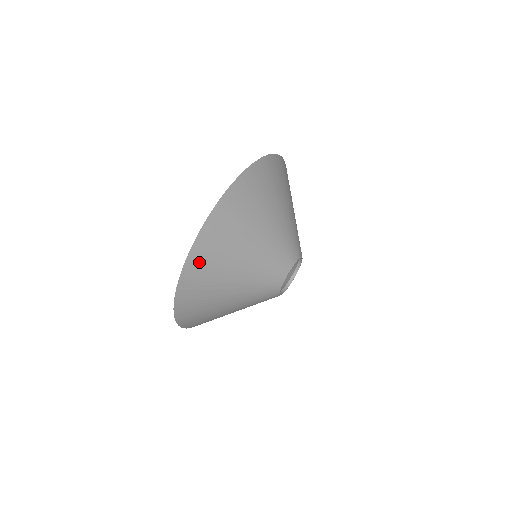
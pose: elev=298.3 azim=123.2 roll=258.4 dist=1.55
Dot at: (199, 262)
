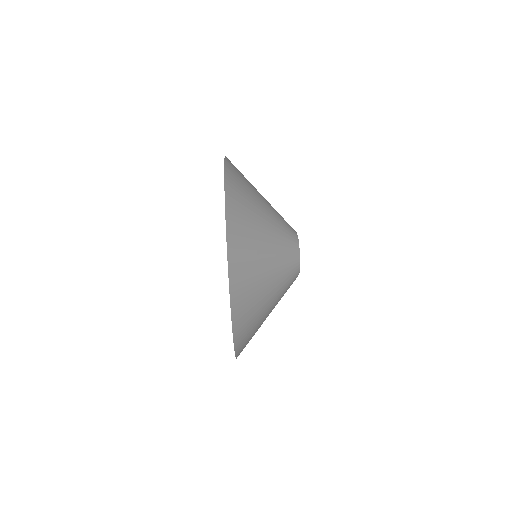
Dot at: (239, 286)
